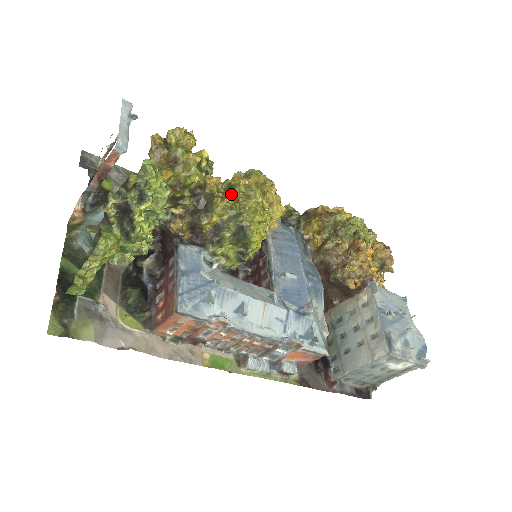
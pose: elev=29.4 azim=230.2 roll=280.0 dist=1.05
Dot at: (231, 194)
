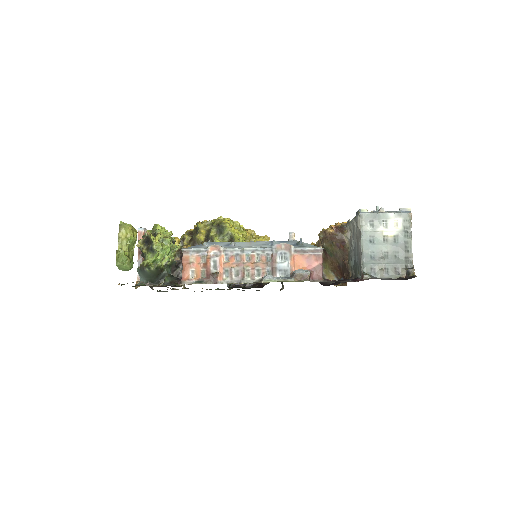
Dot at: occluded
